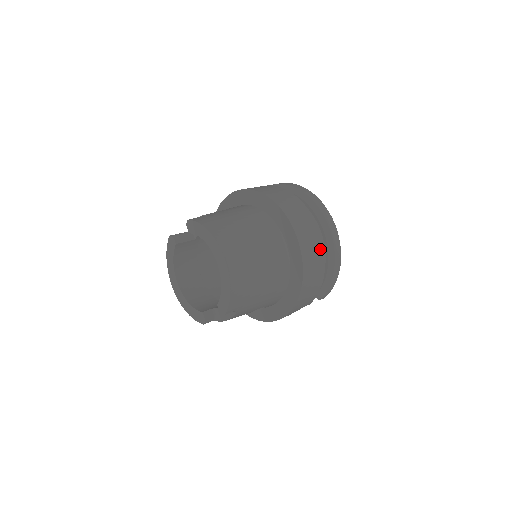
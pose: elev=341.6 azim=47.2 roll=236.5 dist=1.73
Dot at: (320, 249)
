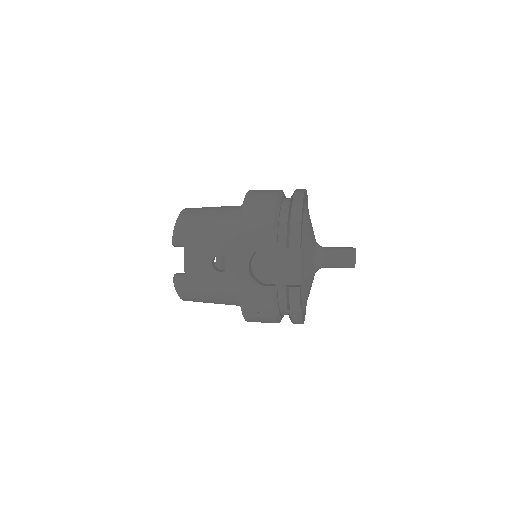
Dot at: (273, 193)
